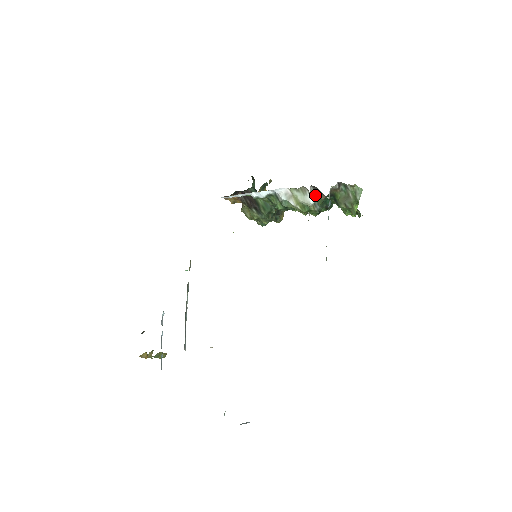
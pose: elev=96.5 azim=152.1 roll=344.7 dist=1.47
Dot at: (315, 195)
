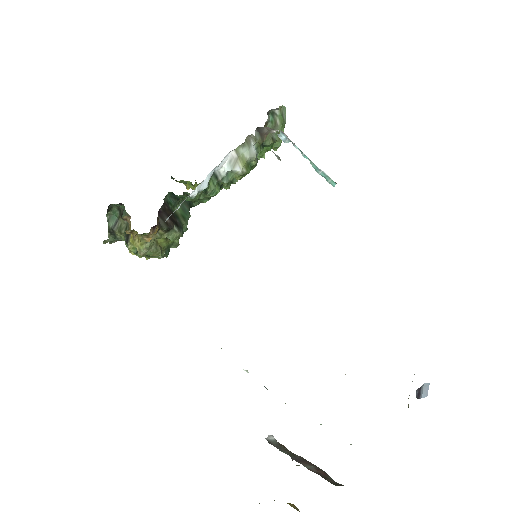
Dot at: (257, 141)
